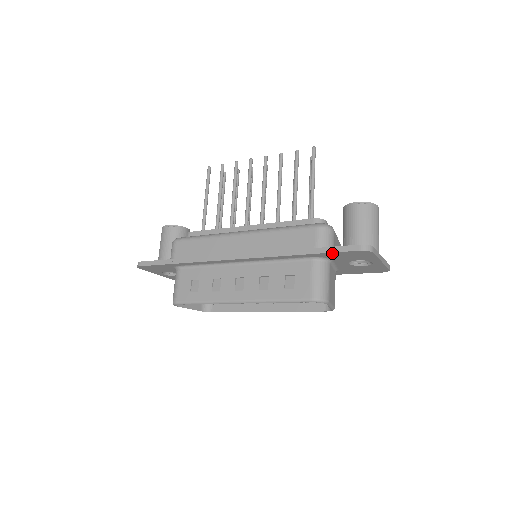
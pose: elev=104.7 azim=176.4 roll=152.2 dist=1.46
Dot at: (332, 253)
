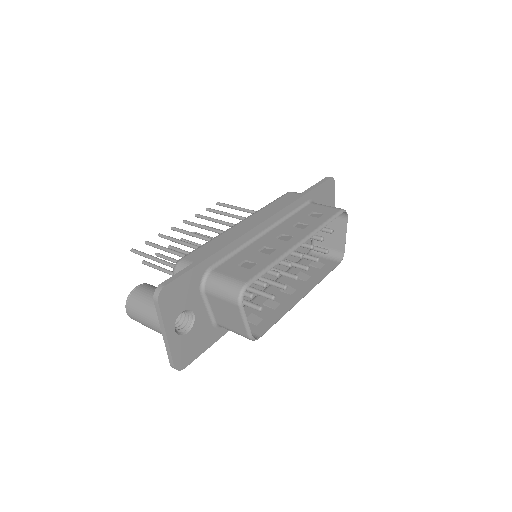
Dot at: (319, 187)
